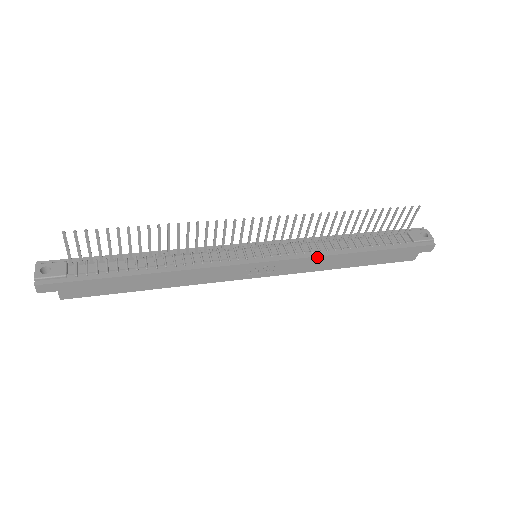
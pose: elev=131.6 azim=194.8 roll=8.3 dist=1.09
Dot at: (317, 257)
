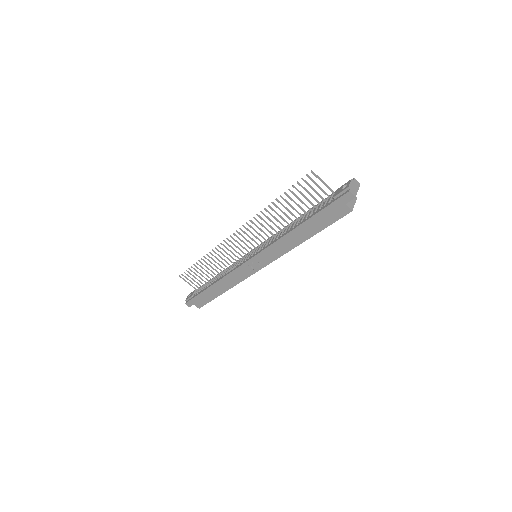
Dot at: (274, 243)
